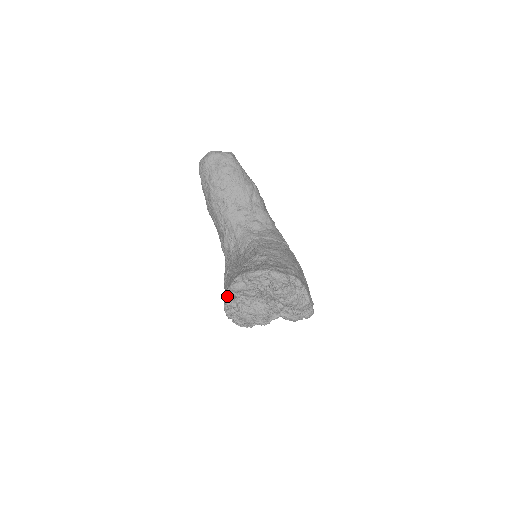
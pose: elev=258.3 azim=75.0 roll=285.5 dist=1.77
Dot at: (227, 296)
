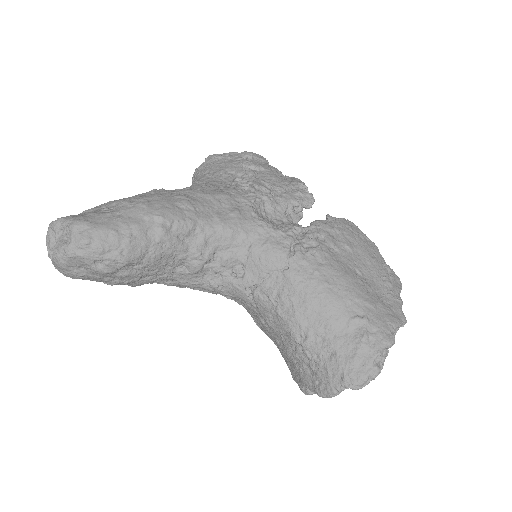
Dot at: occluded
